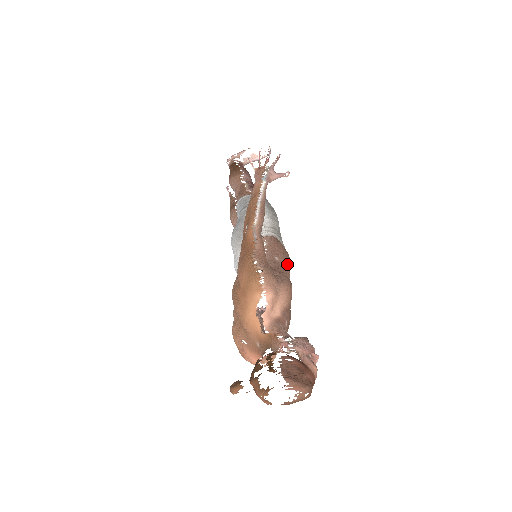
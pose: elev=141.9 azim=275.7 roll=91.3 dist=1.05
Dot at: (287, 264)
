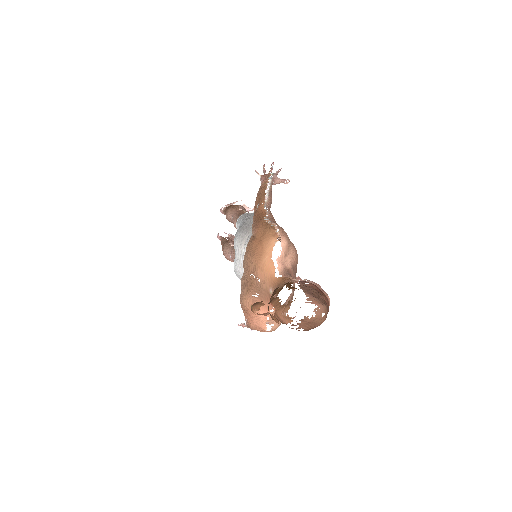
Dot at: occluded
